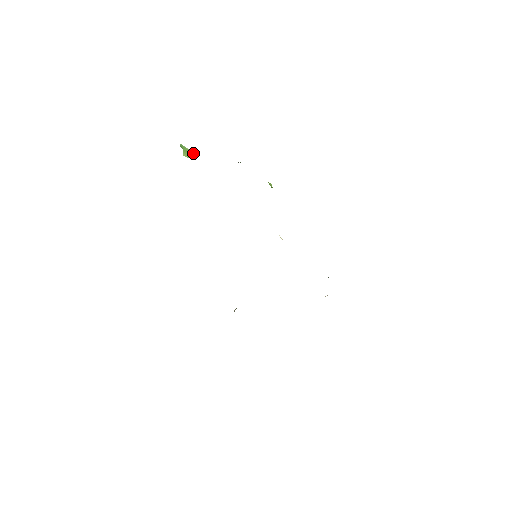
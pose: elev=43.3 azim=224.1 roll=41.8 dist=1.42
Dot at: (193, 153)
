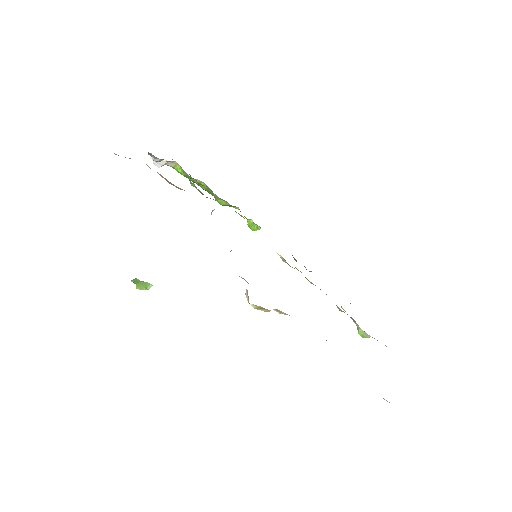
Dot at: (148, 284)
